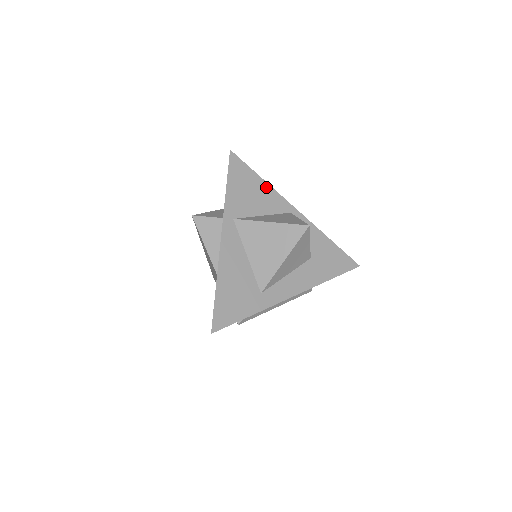
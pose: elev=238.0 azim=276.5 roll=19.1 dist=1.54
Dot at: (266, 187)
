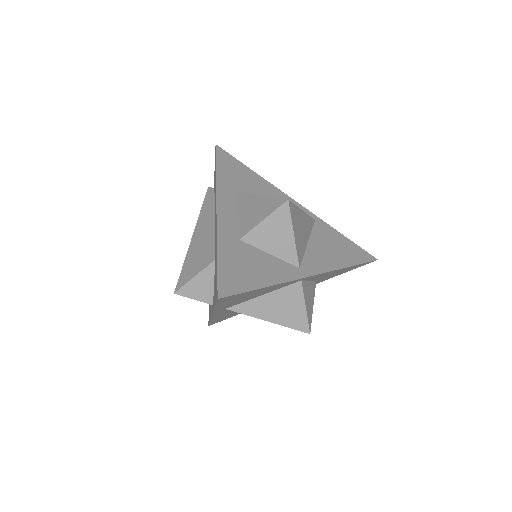
Dot at: (271, 287)
